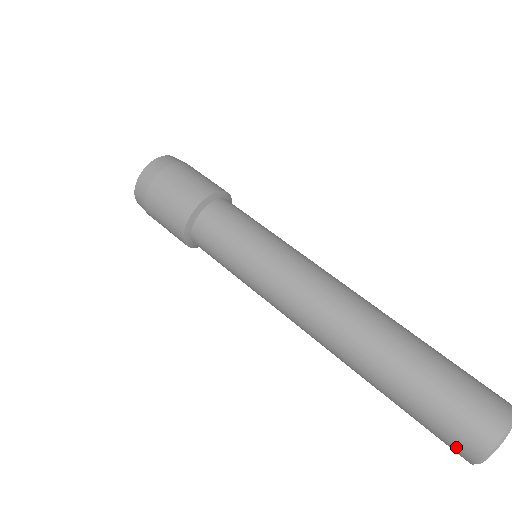
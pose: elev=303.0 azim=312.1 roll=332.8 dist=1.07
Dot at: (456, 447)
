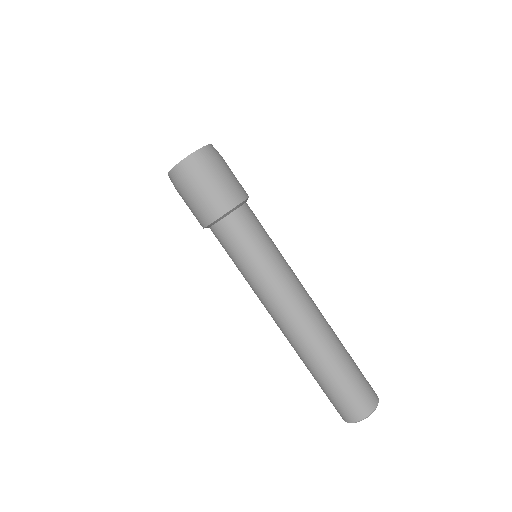
Dot at: occluded
